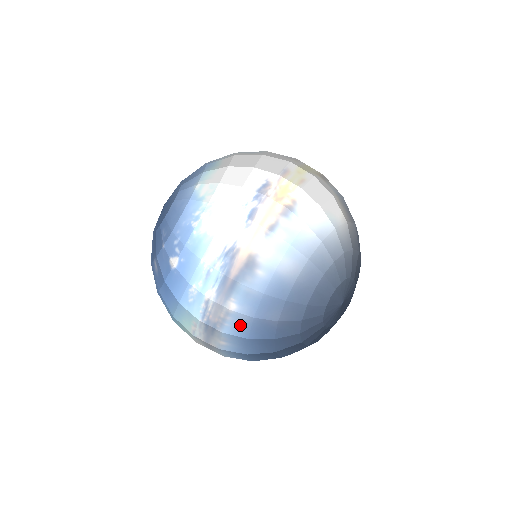
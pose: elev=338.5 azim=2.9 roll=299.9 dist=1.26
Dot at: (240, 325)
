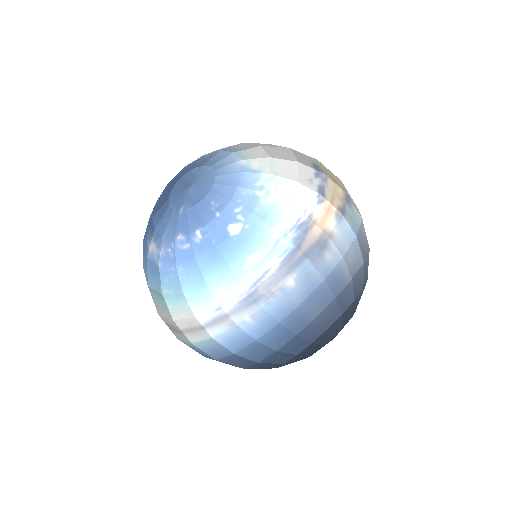
Dot at: (283, 305)
